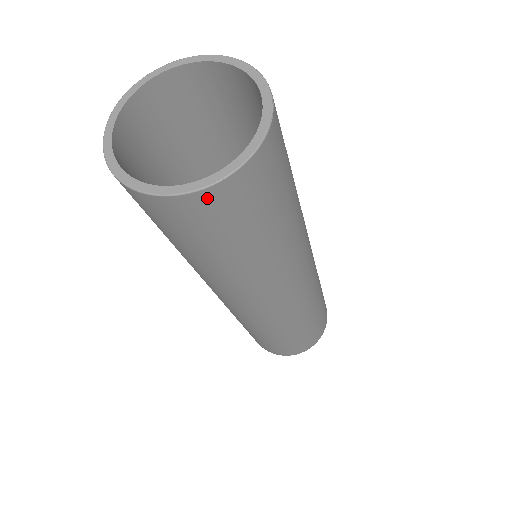
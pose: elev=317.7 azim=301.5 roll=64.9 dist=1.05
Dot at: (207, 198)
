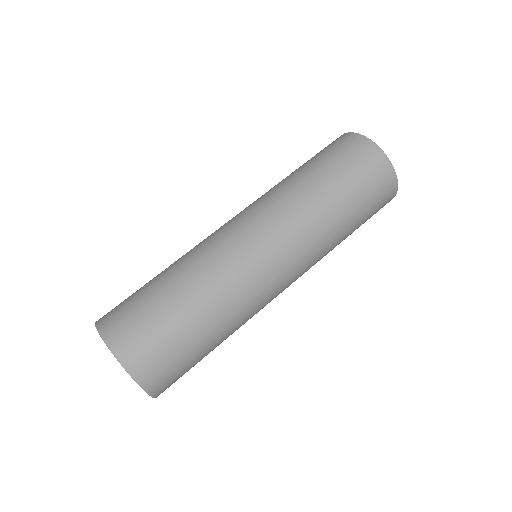
Dot at: occluded
